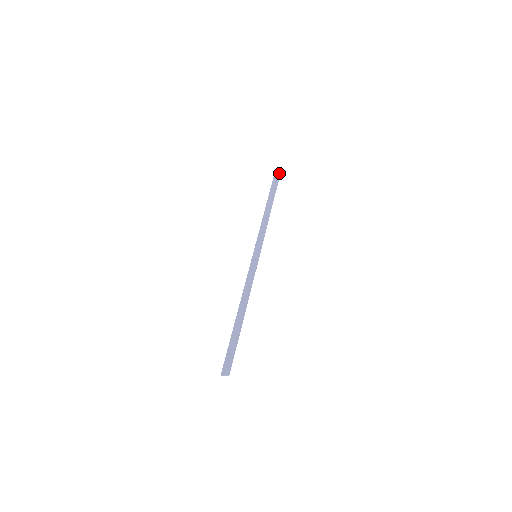
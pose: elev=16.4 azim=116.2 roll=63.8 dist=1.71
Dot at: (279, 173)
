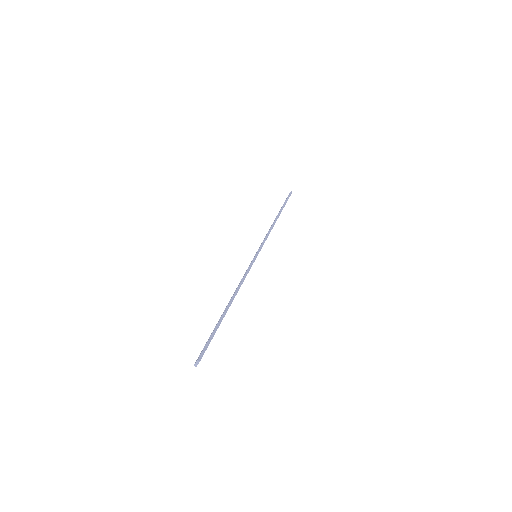
Dot at: occluded
